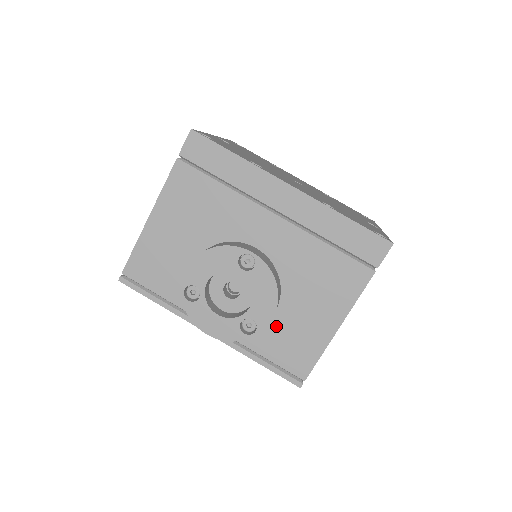
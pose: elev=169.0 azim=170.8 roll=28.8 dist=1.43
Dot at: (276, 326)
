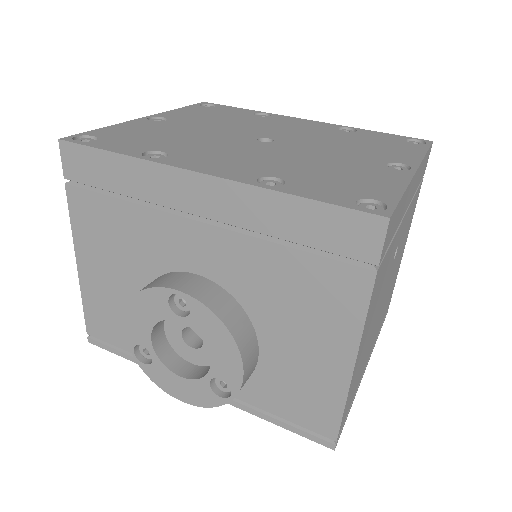
Dot at: (268, 373)
